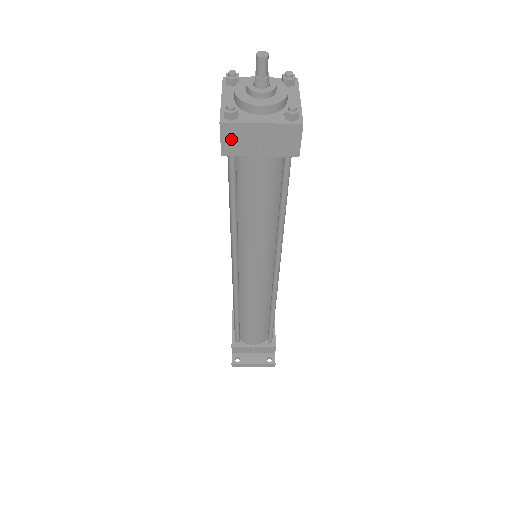
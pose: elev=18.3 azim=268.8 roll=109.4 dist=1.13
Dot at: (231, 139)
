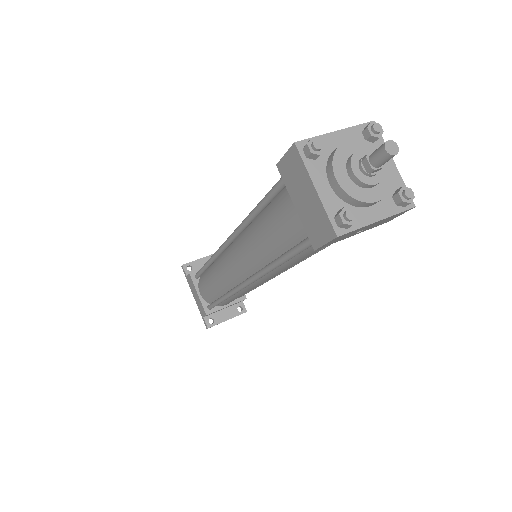
Dot at: (336, 239)
